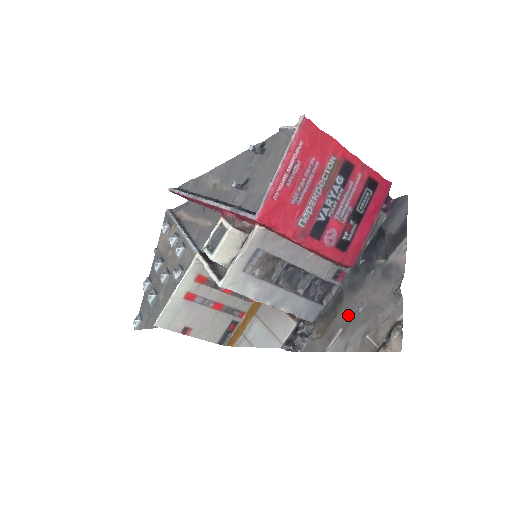
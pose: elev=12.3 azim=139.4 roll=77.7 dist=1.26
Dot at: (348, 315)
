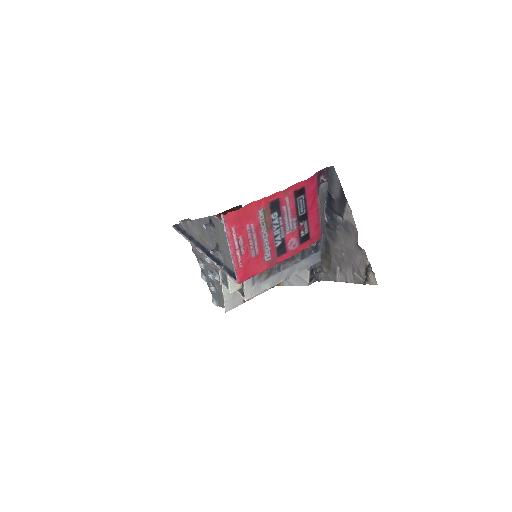
Dot at: (338, 258)
